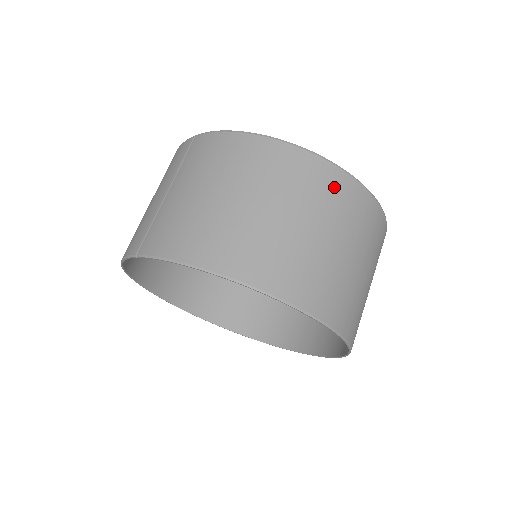
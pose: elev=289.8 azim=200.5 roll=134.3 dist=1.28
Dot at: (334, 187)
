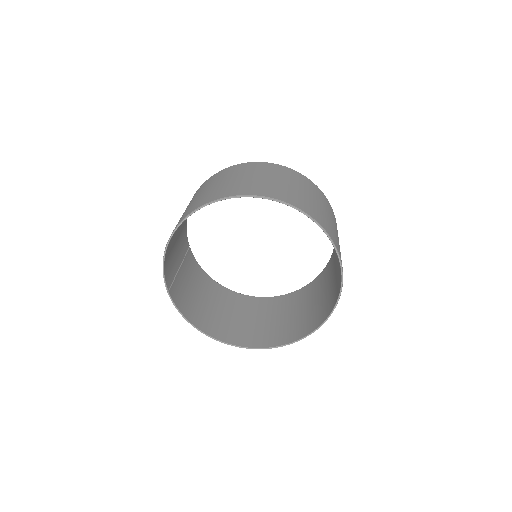
Dot at: occluded
